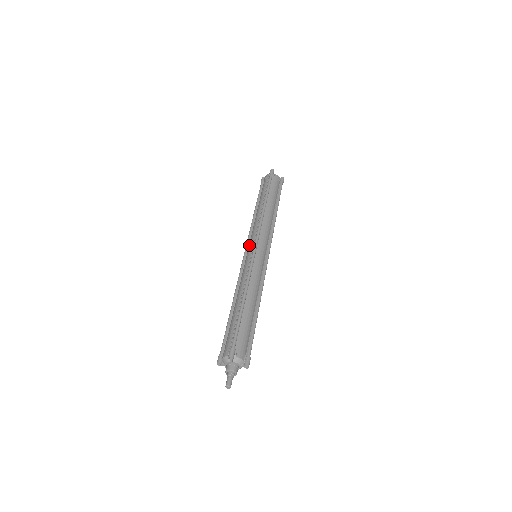
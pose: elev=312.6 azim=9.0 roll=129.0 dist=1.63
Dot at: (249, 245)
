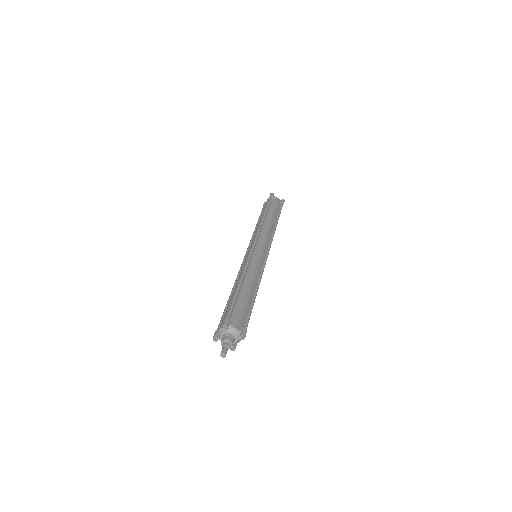
Dot at: (249, 247)
